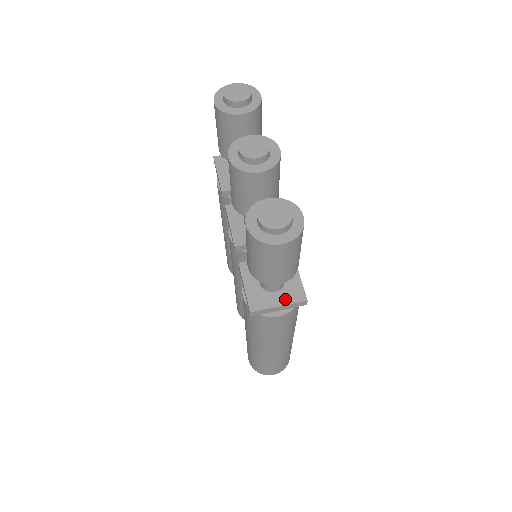
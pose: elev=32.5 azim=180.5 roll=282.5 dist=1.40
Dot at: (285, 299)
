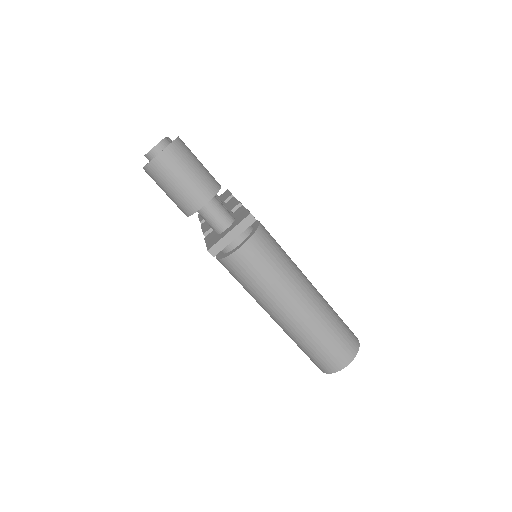
Dot at: (234, 226)
